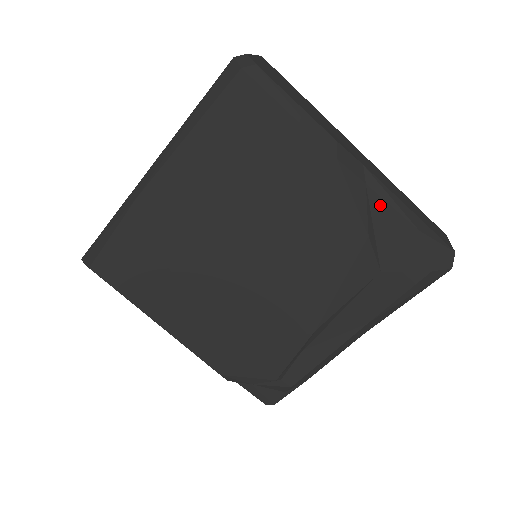
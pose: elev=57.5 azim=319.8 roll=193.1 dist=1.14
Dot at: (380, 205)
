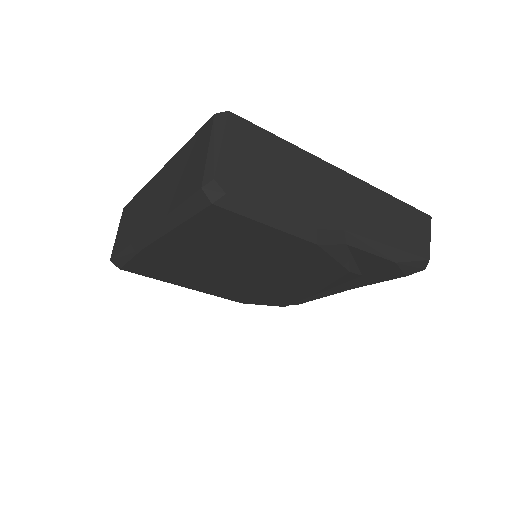
Dot at: (360, 253)
